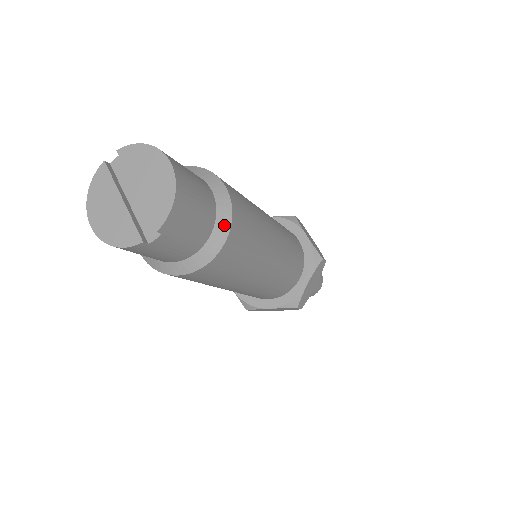
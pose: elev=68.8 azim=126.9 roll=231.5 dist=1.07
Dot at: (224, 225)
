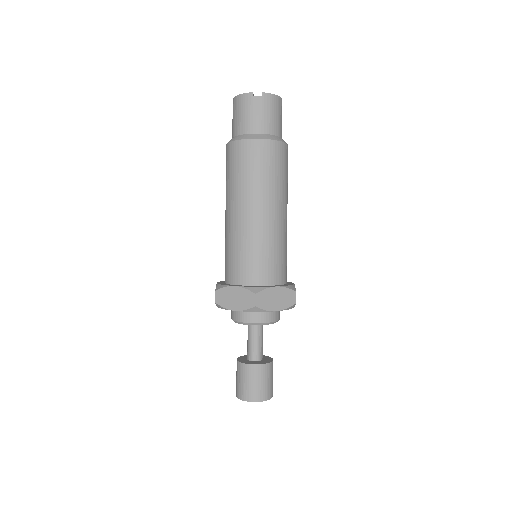
Dot at: (279, 139)
